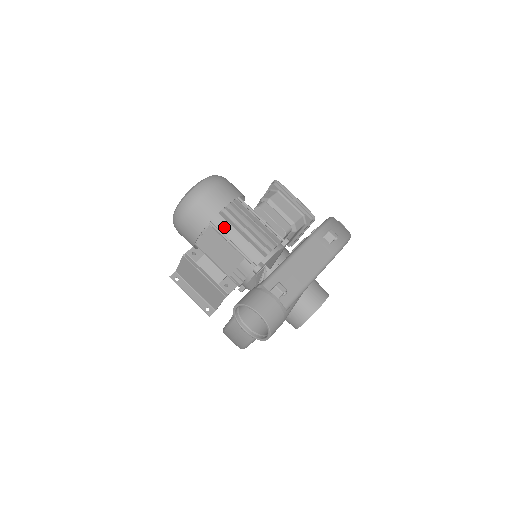
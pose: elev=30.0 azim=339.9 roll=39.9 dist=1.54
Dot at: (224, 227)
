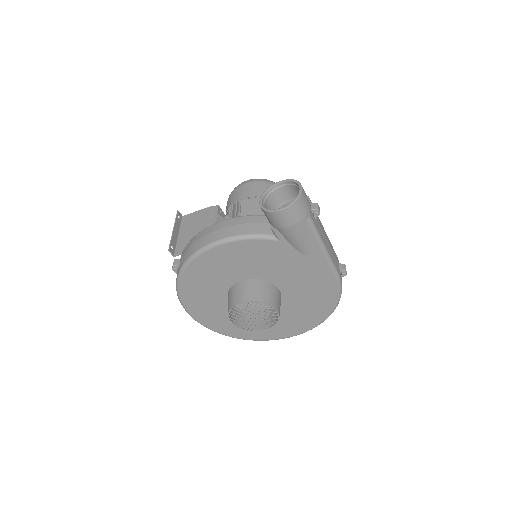
Dot at: occluded
